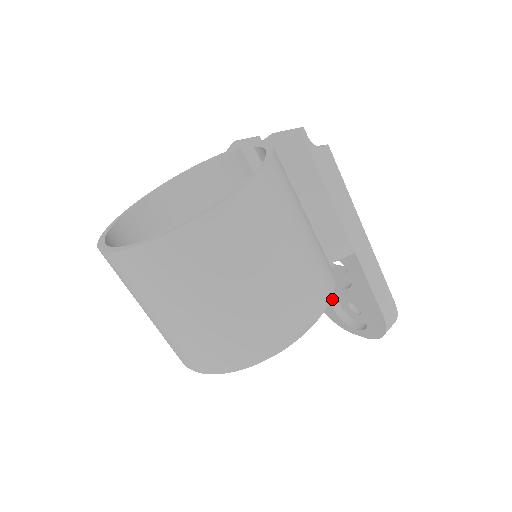
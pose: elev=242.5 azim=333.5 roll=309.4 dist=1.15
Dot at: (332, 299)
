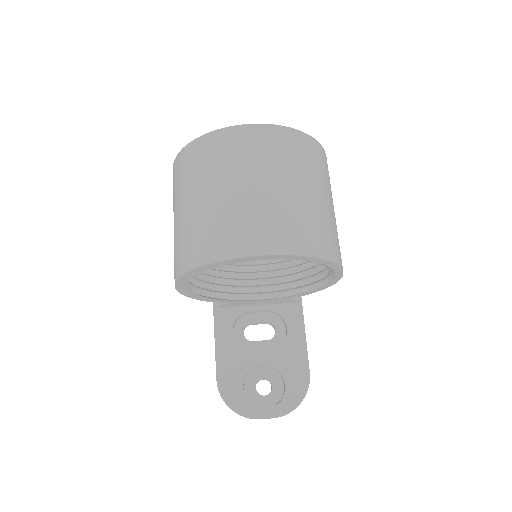
Dot at: (248, 371)
